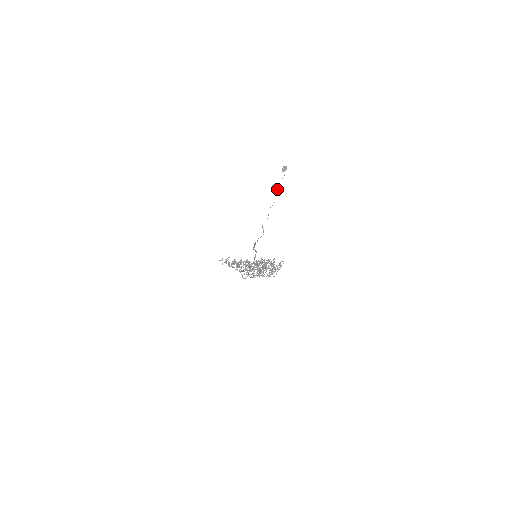
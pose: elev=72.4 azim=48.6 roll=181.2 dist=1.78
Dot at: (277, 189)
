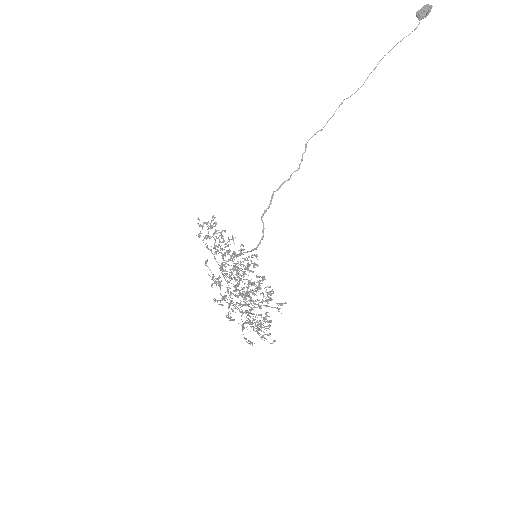
Dot at: occluded
